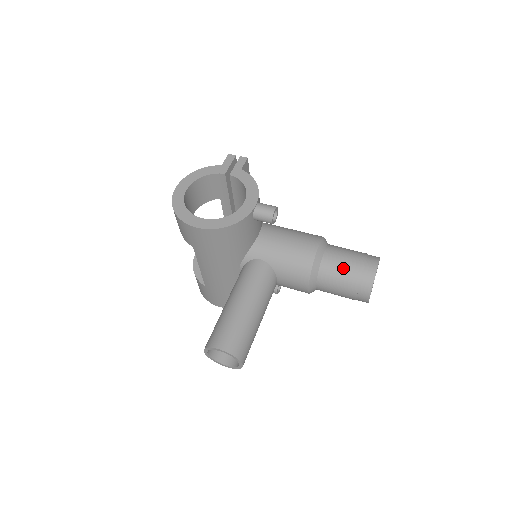
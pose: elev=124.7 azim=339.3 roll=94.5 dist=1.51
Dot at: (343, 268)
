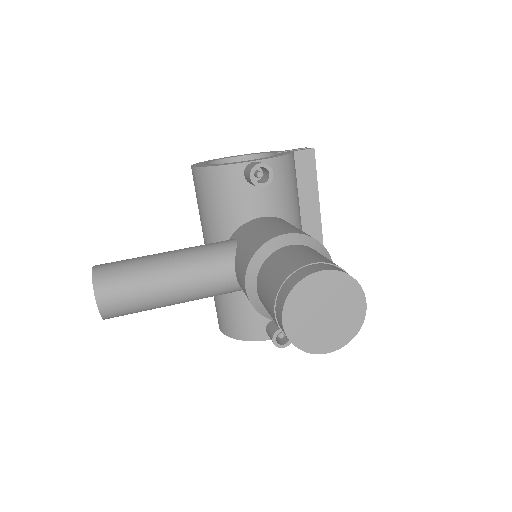
Dot at: (284, 261)
